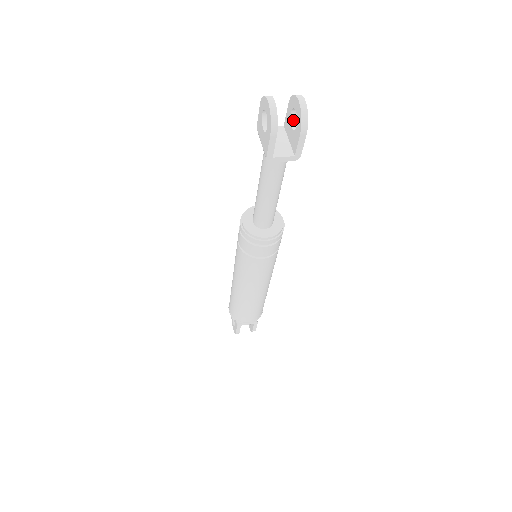
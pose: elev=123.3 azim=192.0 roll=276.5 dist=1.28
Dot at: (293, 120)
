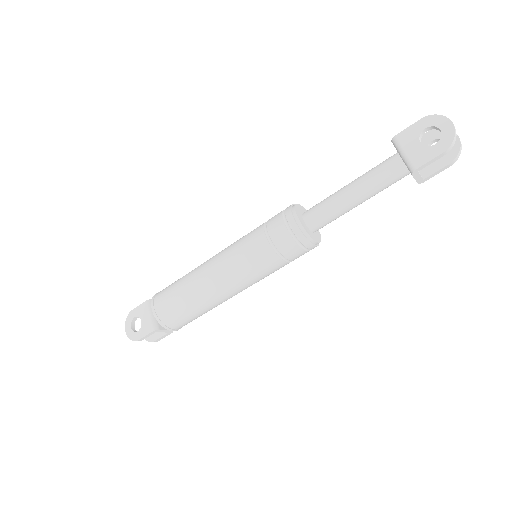
Dot at: occluded
